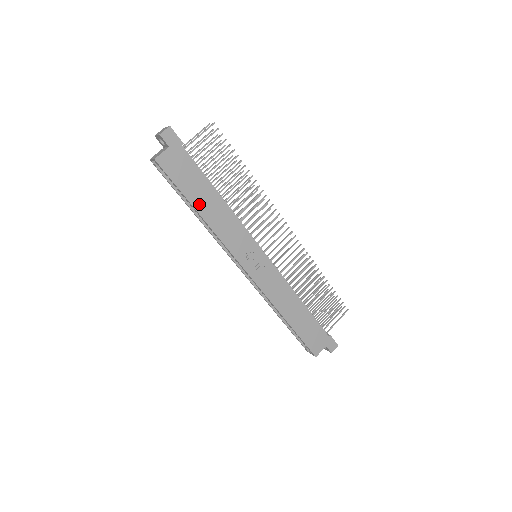
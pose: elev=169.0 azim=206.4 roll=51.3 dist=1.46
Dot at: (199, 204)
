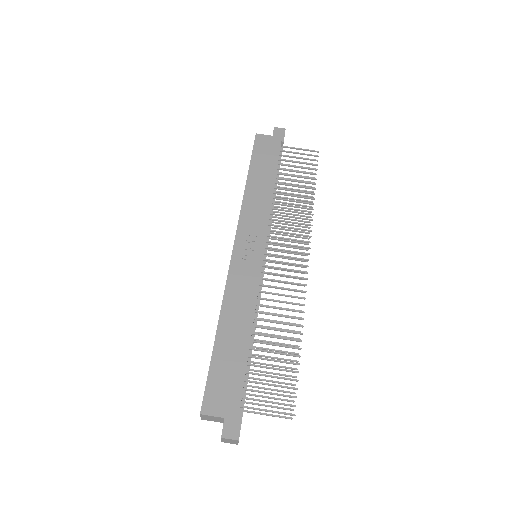
Dot at: (254, 176)
